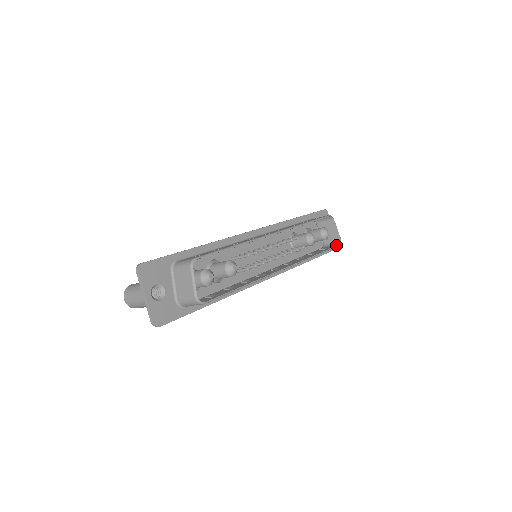
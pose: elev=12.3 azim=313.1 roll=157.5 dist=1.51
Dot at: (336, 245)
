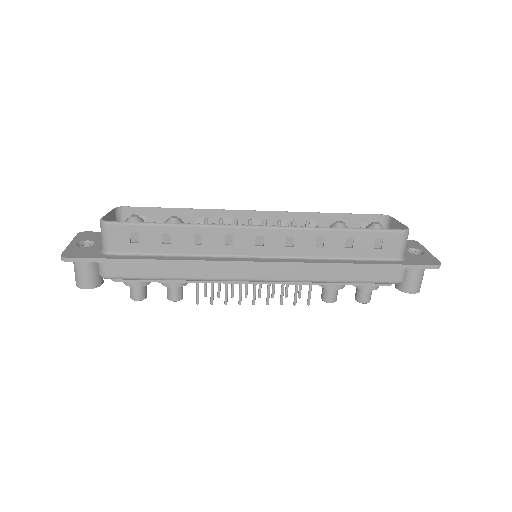
Dot at: (397, 232)
